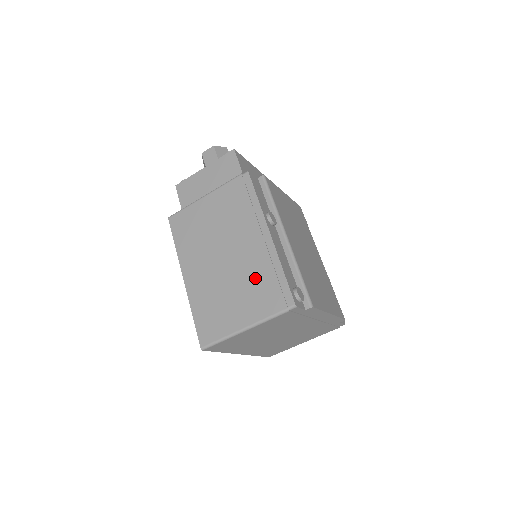
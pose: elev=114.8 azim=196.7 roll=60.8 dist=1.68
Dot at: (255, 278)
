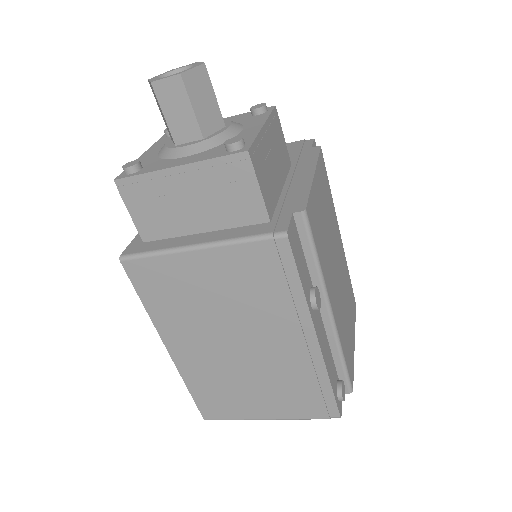
Dot at: (287, 381)
